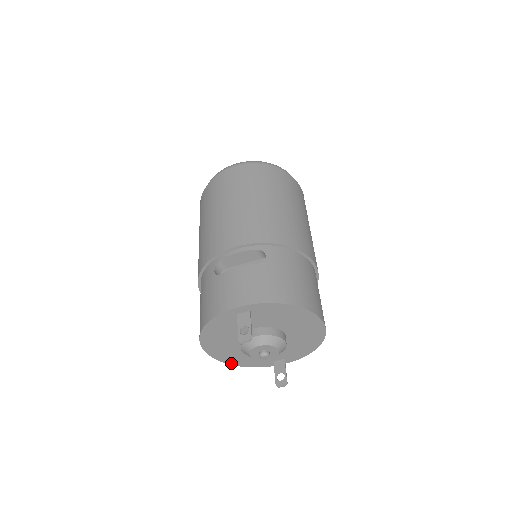
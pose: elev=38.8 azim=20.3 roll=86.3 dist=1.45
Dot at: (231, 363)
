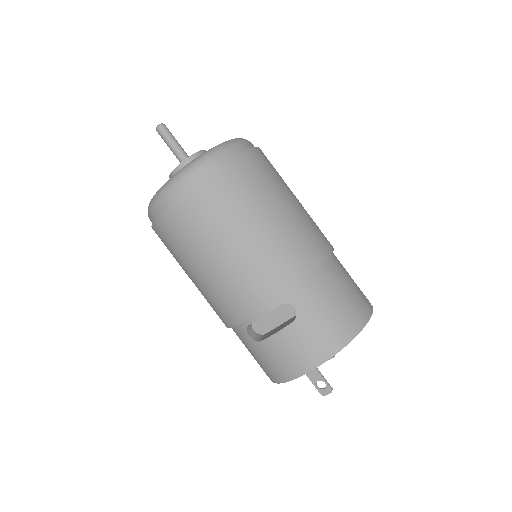
Dot at: occluded
